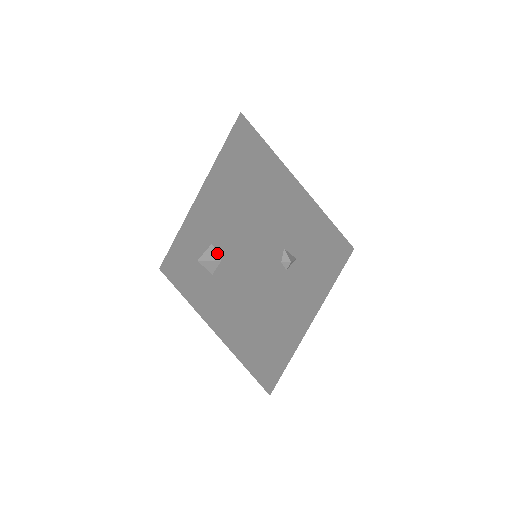
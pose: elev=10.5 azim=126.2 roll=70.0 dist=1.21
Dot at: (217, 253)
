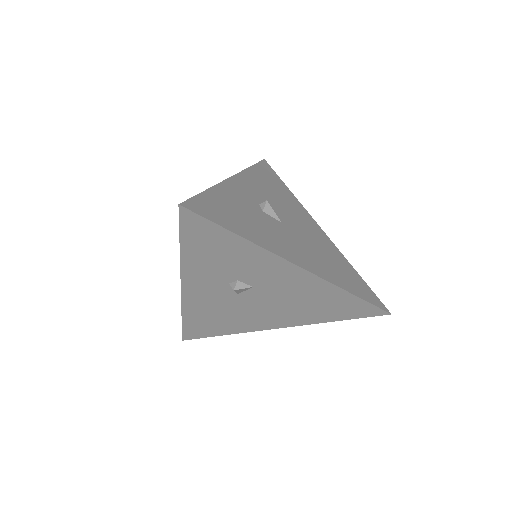
Dot at: occluded
